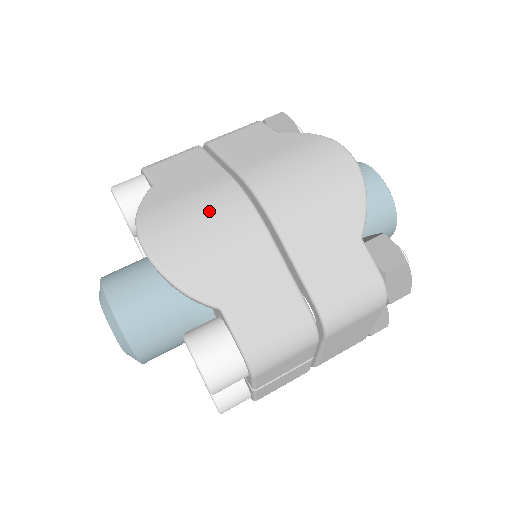
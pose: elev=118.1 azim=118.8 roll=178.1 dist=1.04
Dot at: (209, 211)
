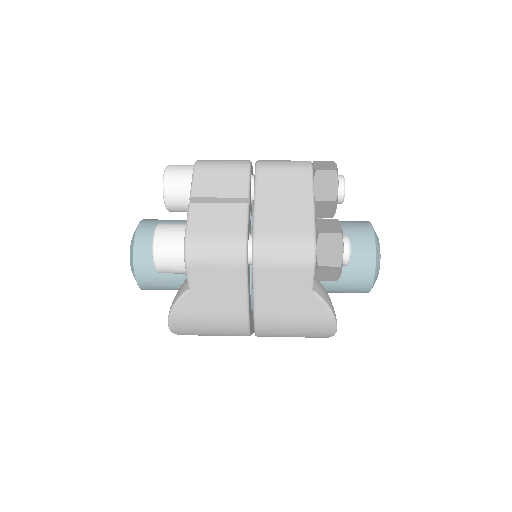
Dot at: occluded
